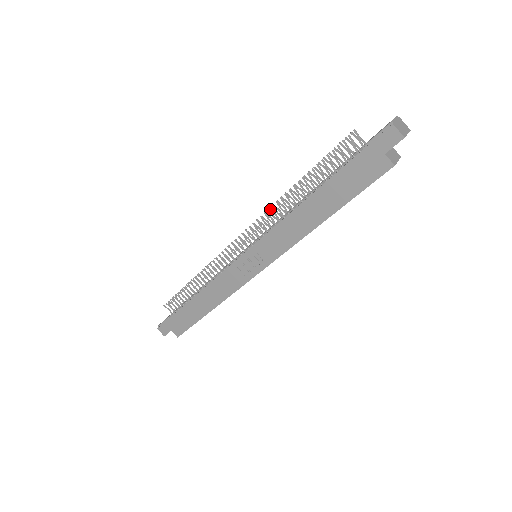
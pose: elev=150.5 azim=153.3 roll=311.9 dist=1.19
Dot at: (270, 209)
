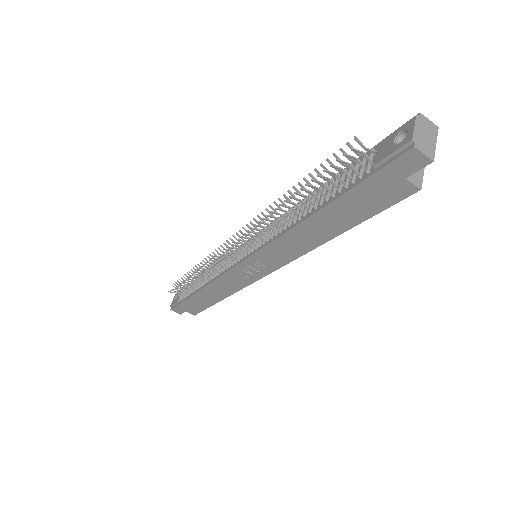
Dot at: (260, 222)
